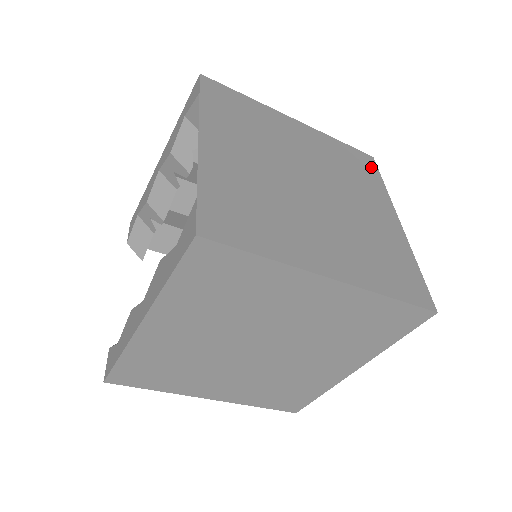
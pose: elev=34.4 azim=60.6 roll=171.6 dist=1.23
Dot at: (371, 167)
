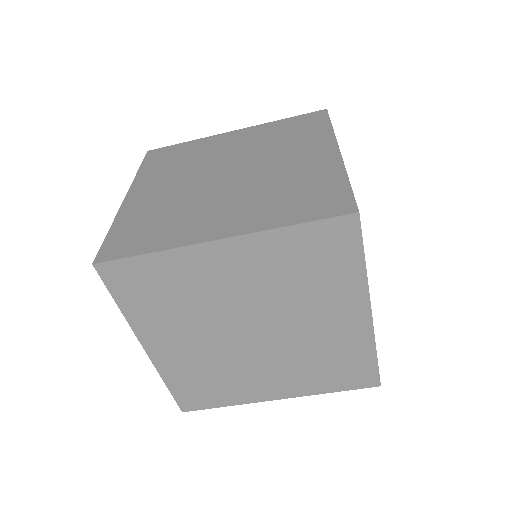
Dot at: (319, 120)
